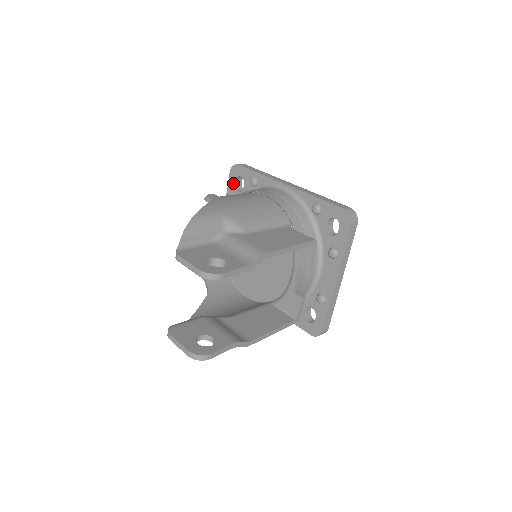
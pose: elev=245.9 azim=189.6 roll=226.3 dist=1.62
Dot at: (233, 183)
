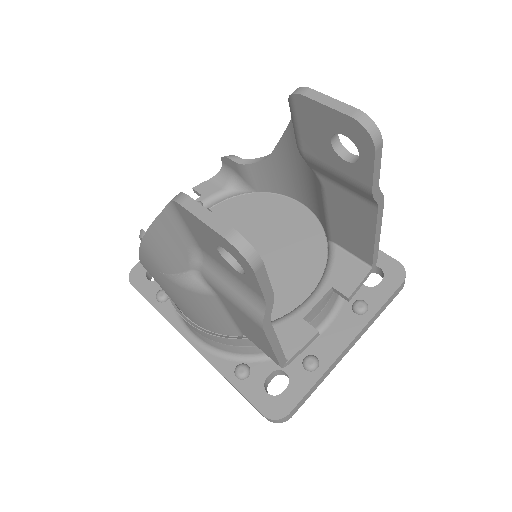
Dot at: occluded
